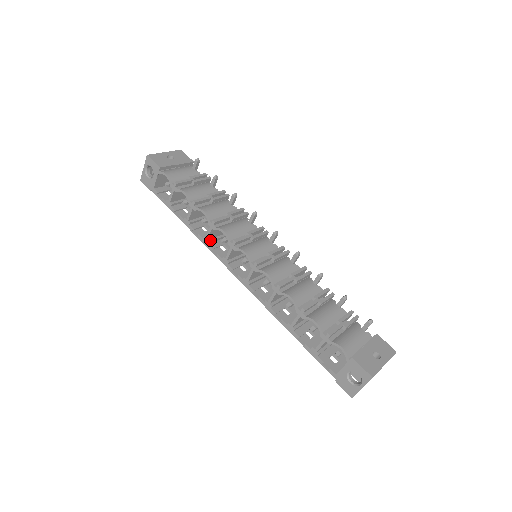
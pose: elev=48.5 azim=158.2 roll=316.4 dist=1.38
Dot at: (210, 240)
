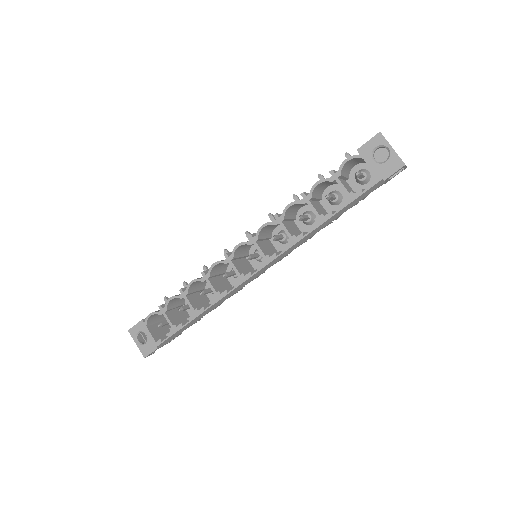
Dot at: (219, 292)
